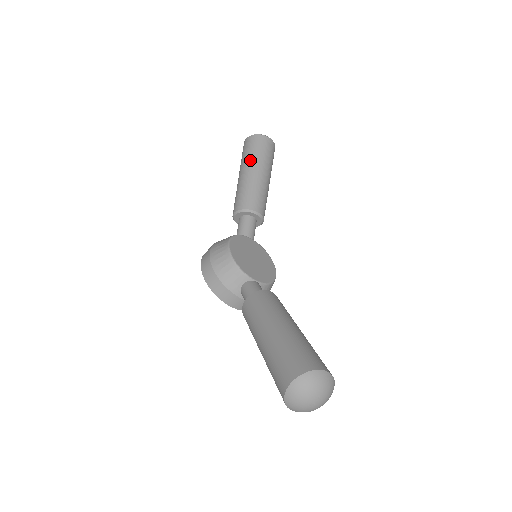
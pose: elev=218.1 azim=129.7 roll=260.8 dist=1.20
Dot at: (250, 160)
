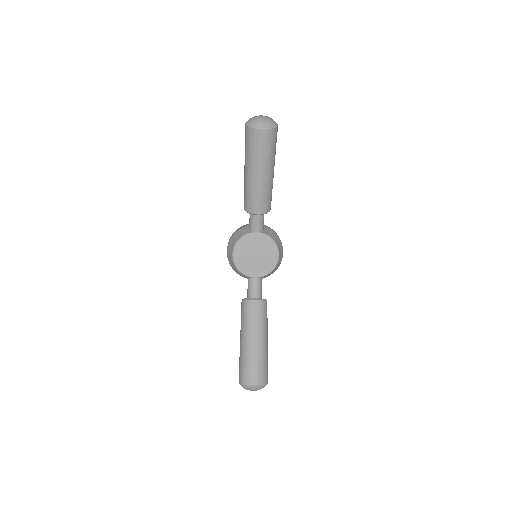
Dot at: (247, 160)
